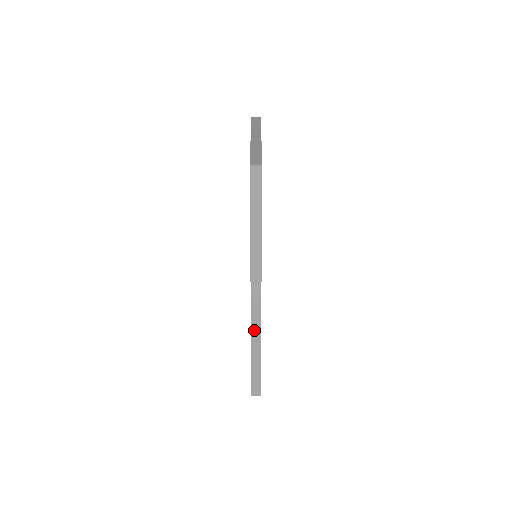
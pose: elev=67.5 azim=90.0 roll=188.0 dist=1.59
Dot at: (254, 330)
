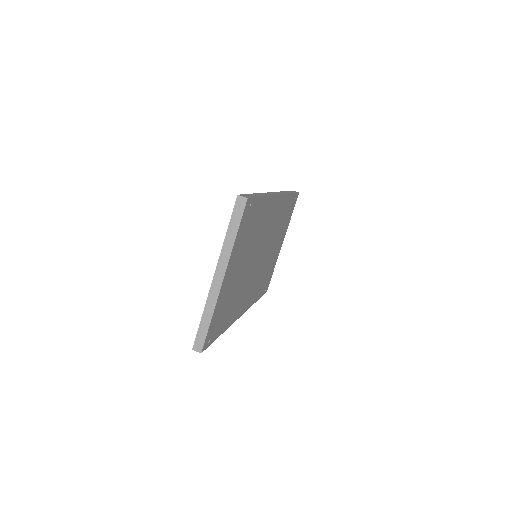
Dot at: occluded
